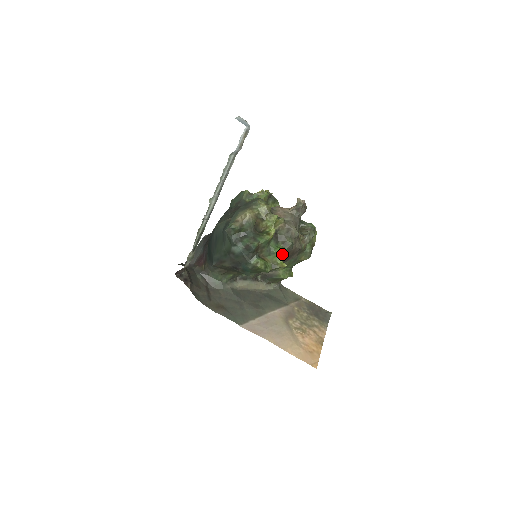
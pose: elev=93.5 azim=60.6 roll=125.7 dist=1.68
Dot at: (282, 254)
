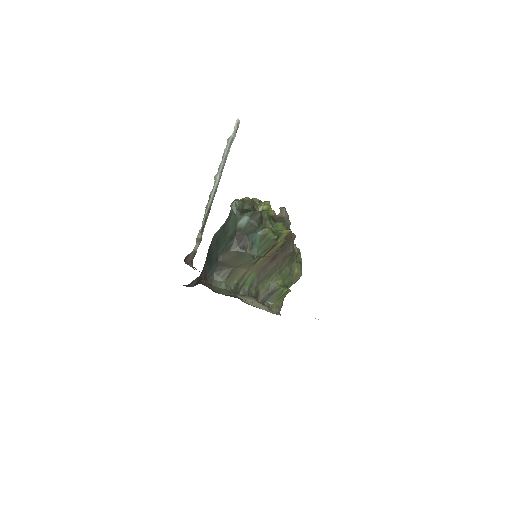
Dot at: (283, 225)
